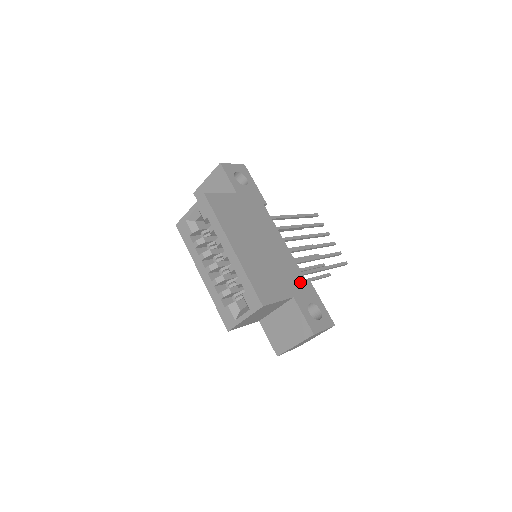
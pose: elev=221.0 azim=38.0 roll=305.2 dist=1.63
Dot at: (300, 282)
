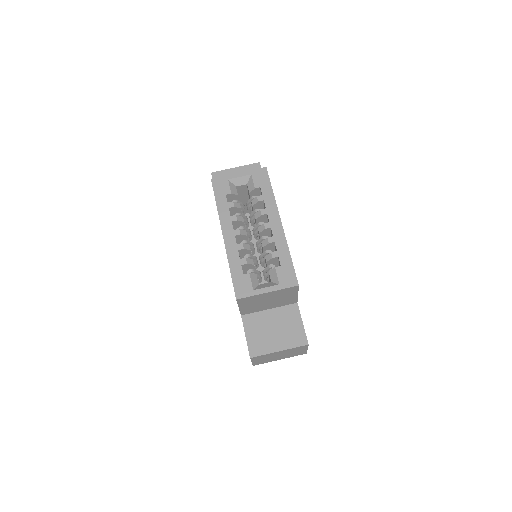
Dot at: occluded
